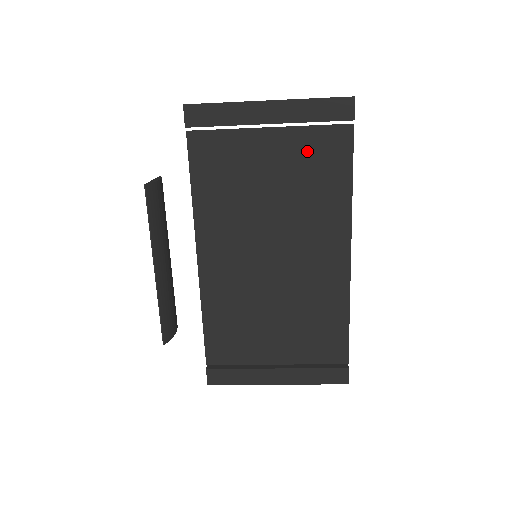
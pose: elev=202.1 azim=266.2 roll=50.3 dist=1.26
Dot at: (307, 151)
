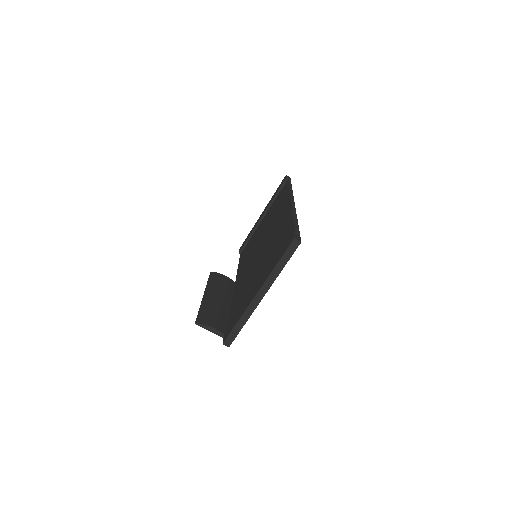
Dot at: (274, 205)
